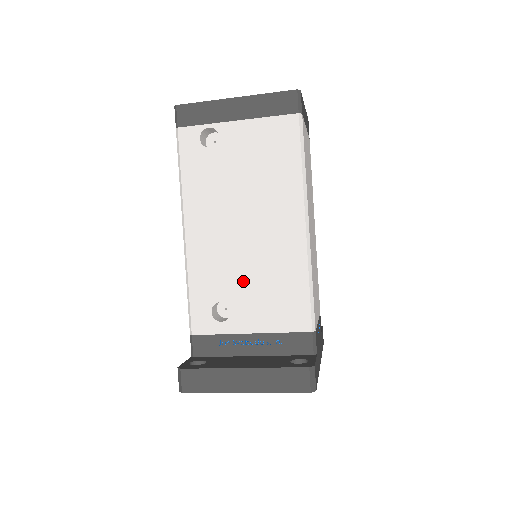
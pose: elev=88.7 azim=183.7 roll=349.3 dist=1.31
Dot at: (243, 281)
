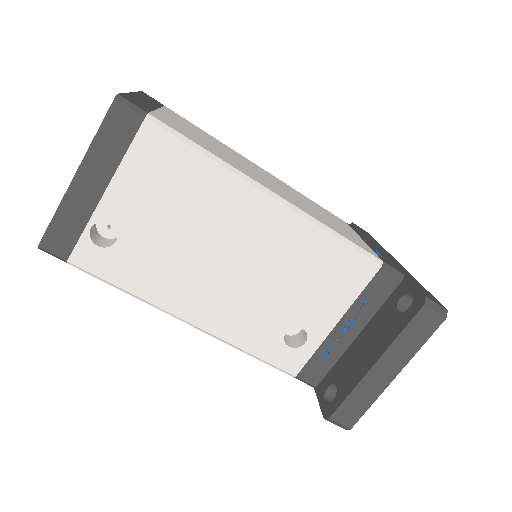
Dot at: (283, 299)
